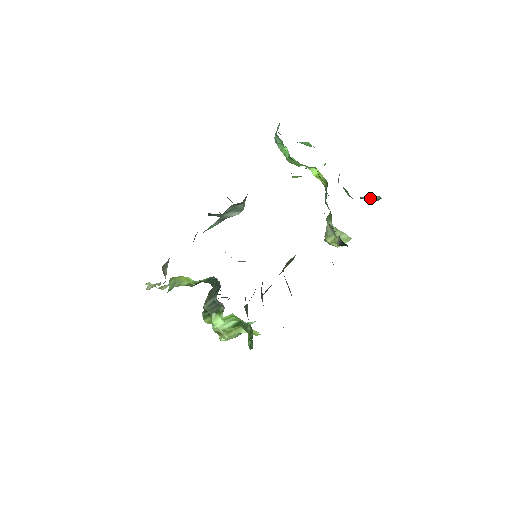
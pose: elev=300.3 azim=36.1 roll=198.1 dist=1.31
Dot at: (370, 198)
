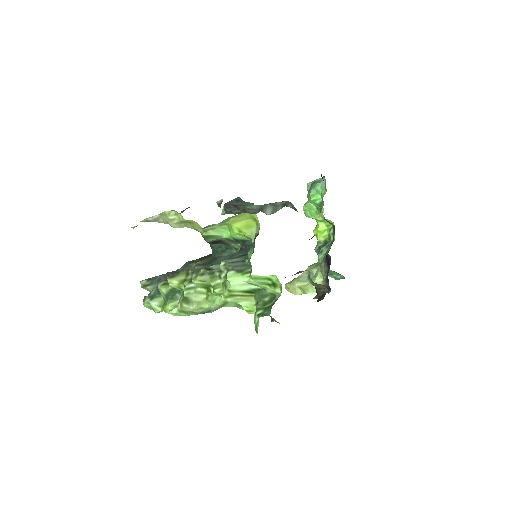
Dot at: (334, 274)
